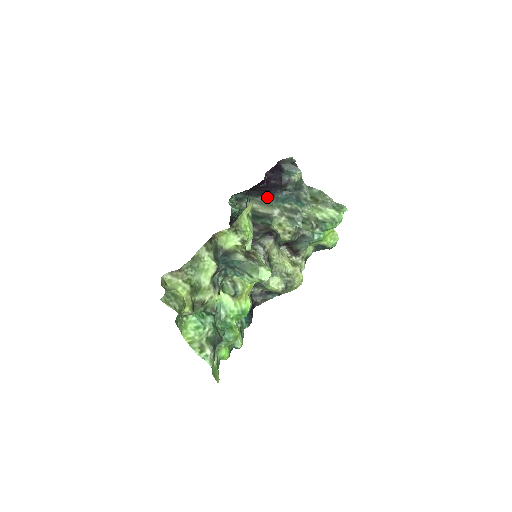
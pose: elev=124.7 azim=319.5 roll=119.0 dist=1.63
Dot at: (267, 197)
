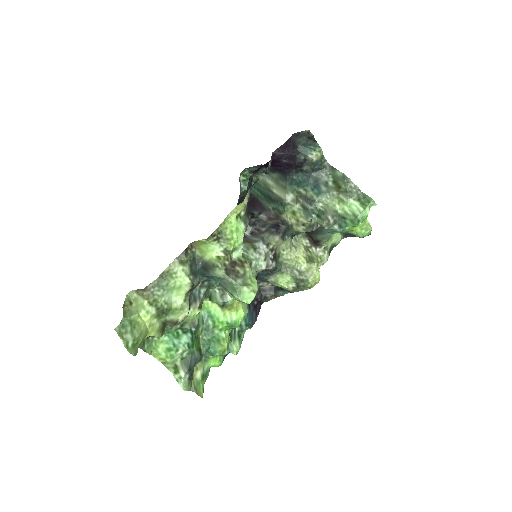
Dot at: (282, 176)
